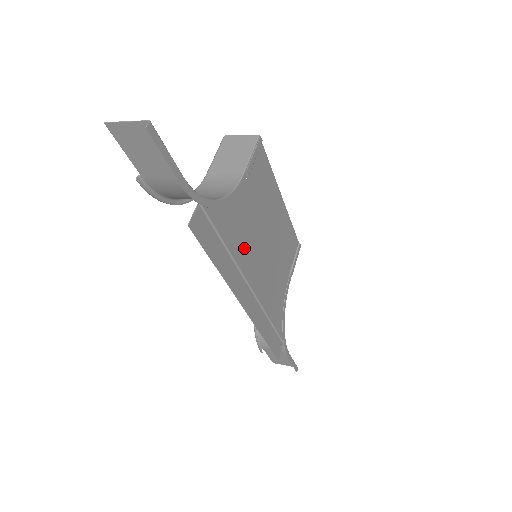
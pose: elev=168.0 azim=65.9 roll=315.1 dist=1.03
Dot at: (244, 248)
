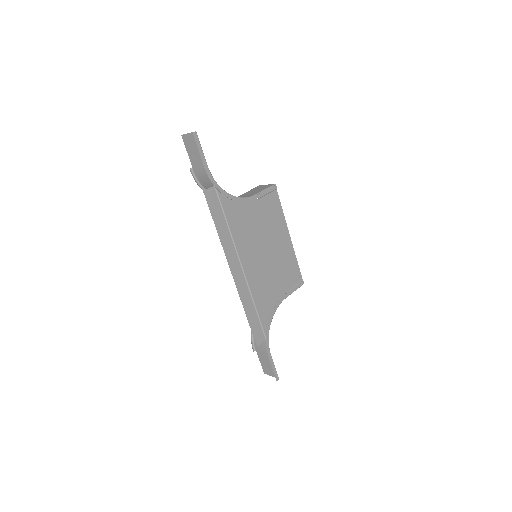
Dot at: (243, 236)
